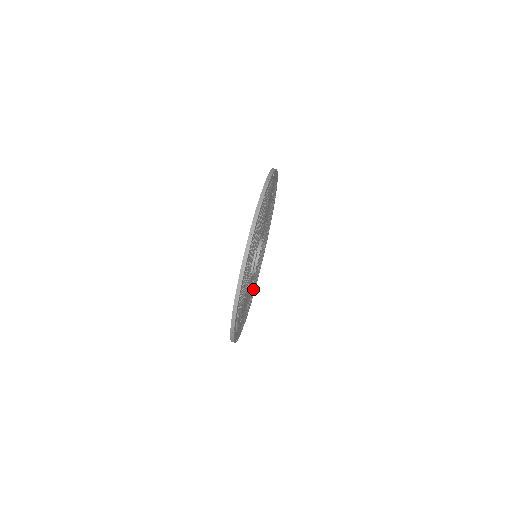
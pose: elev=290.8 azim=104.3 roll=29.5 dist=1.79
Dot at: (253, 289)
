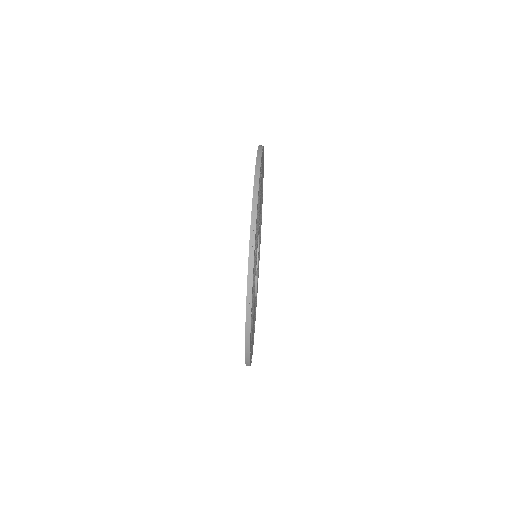
Dot at: occluded
